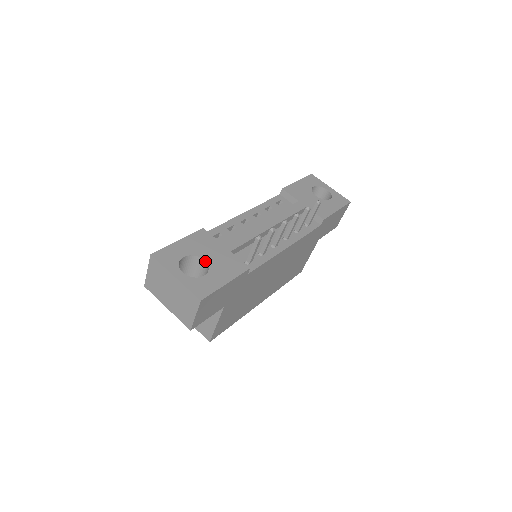
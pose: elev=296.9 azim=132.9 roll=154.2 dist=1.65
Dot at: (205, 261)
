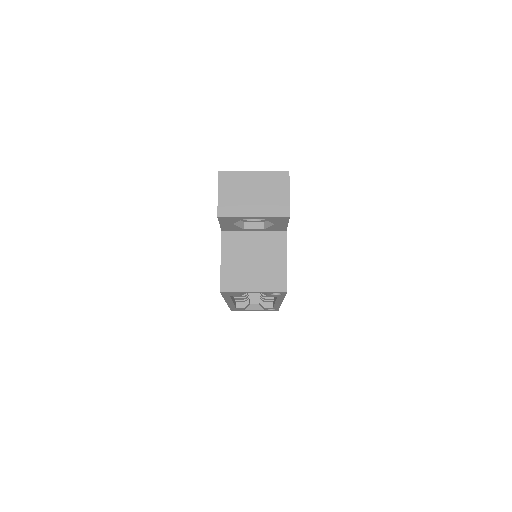
Dot at: occluded
